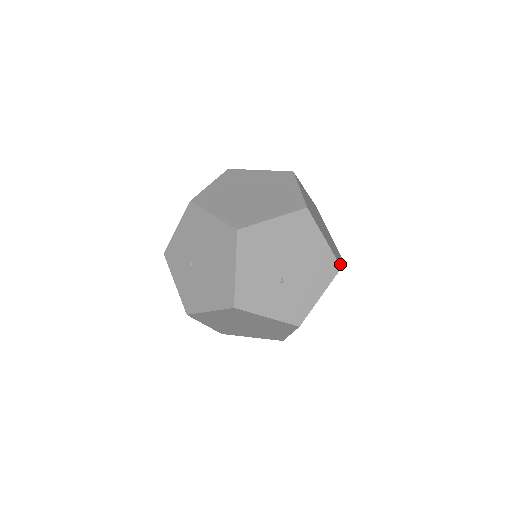
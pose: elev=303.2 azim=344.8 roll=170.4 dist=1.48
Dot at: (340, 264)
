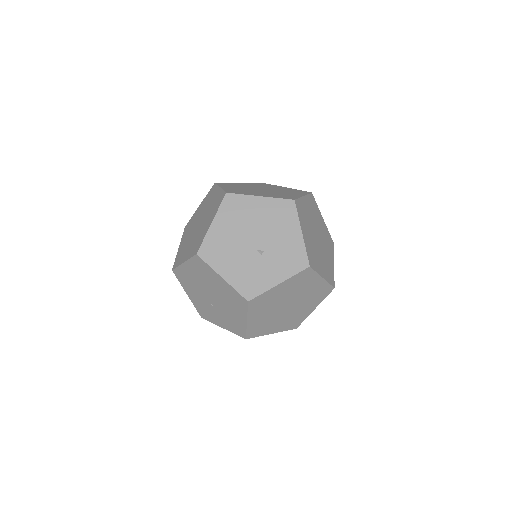
Dot at: (294, 199)
